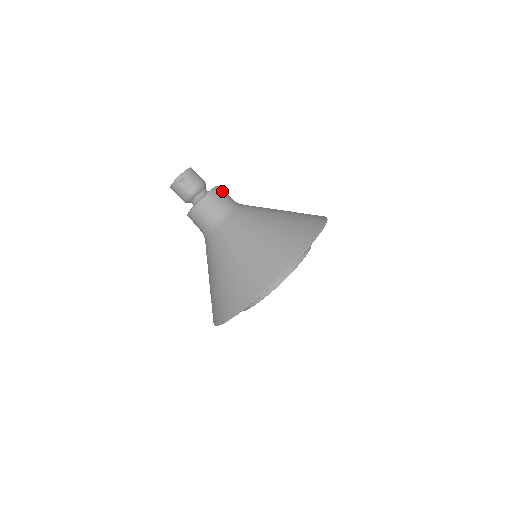
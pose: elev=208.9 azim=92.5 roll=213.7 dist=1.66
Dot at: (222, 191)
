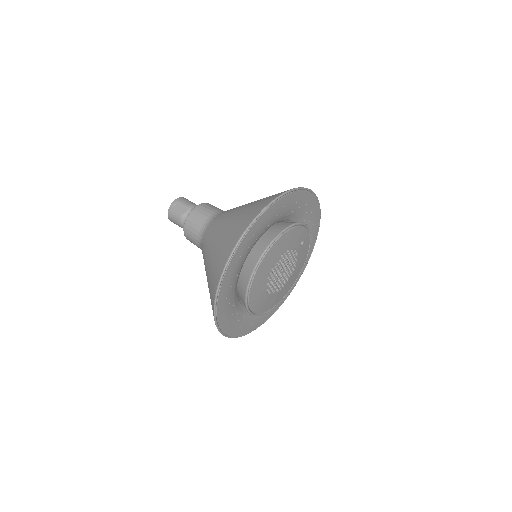
Dot at: occluded
